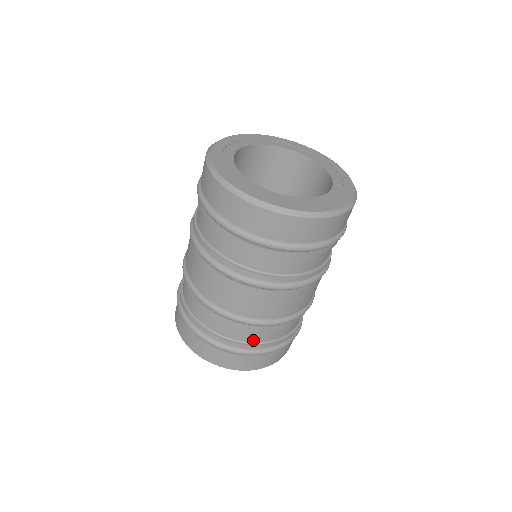
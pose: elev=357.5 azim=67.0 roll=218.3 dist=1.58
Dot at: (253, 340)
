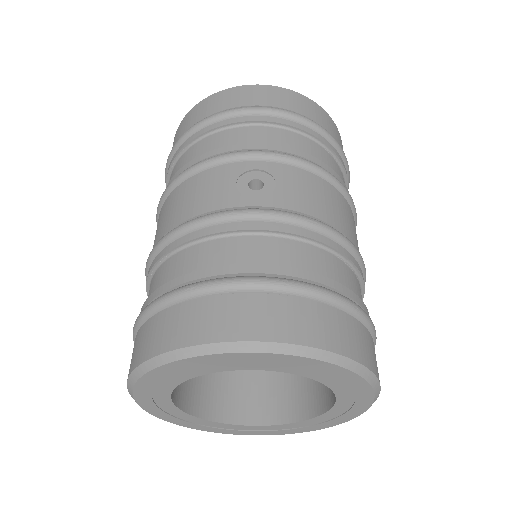
Dot at: occluded
